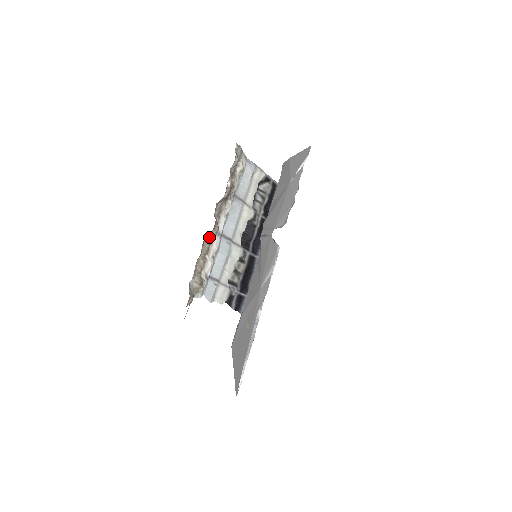
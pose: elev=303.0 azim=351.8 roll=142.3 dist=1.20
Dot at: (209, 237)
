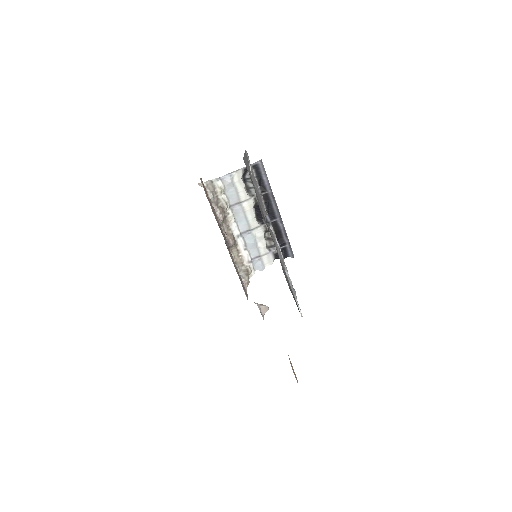
Dot at: (232, 246)
